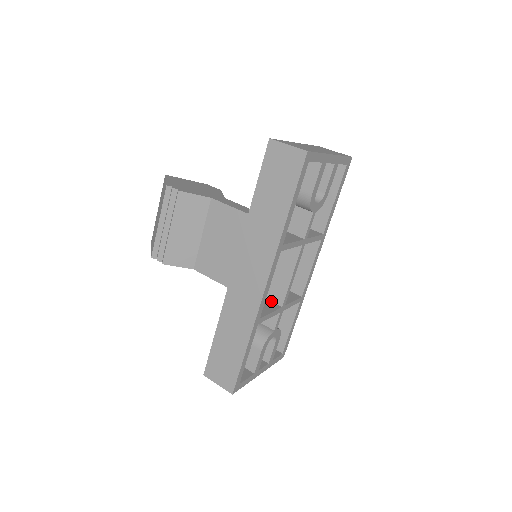
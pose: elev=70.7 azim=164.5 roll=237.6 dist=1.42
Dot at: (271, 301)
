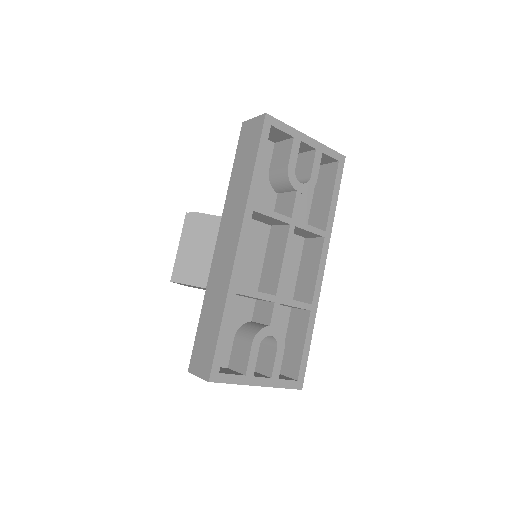
Dot at: occluded
